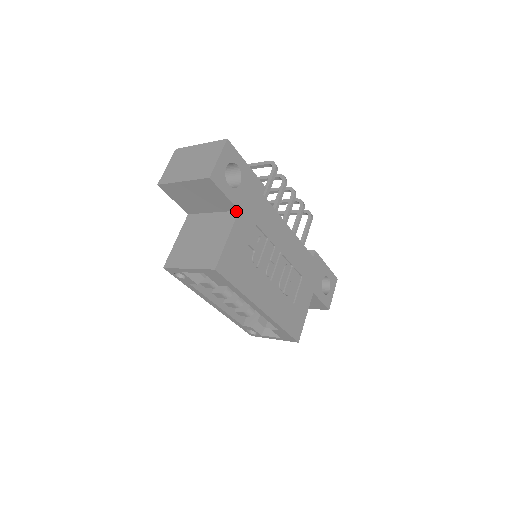
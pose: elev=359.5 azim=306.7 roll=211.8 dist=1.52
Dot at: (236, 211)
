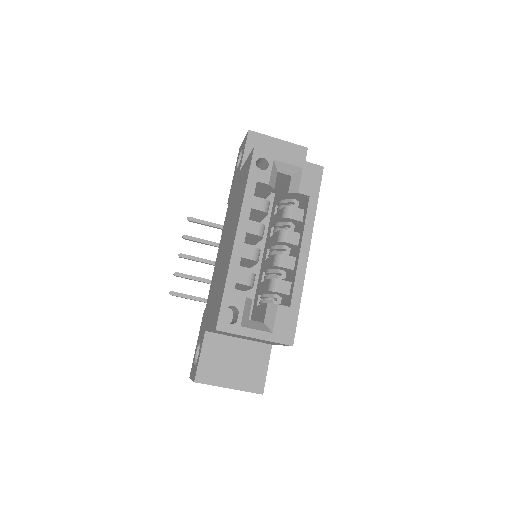
Dot at: occluded
